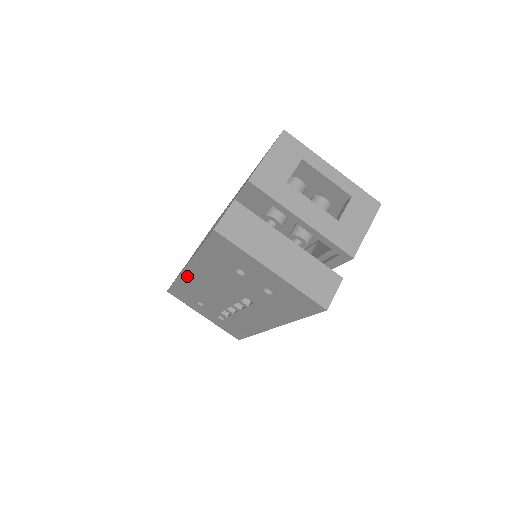
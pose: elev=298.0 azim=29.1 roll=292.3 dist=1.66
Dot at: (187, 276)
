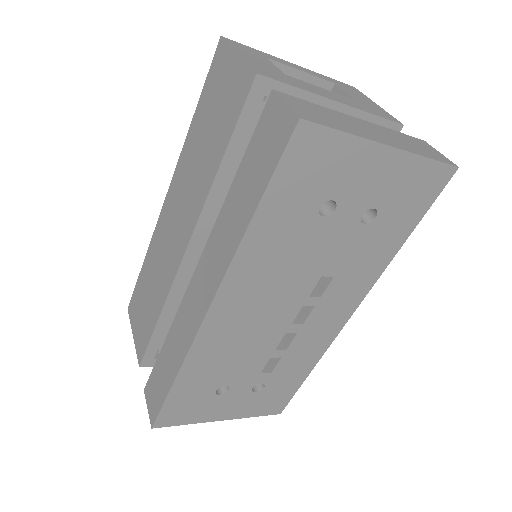
Dot at: (208, 333)
